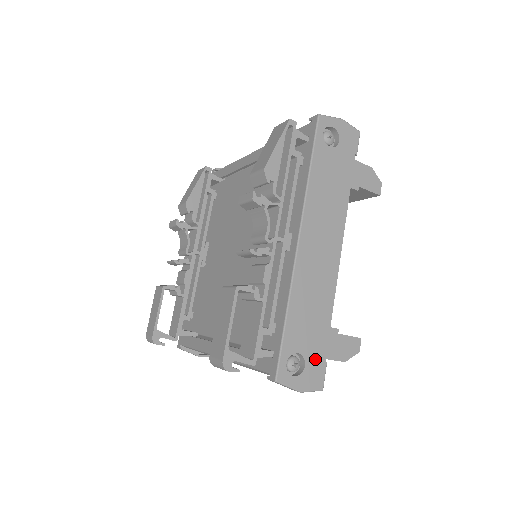
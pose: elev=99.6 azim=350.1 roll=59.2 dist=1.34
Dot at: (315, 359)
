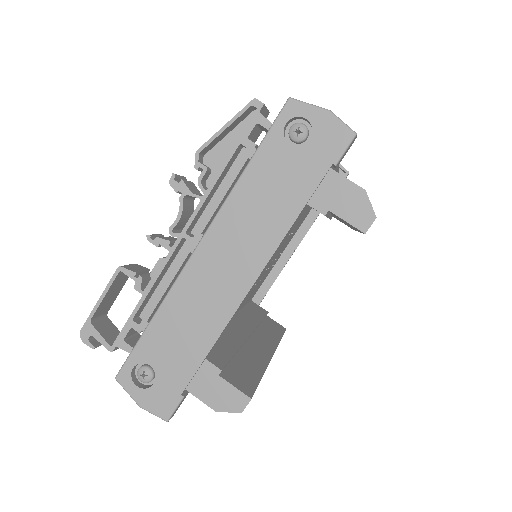
Dot at: (169, 384)
